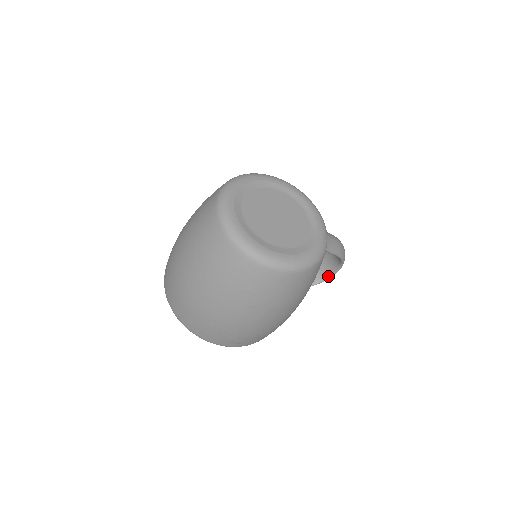
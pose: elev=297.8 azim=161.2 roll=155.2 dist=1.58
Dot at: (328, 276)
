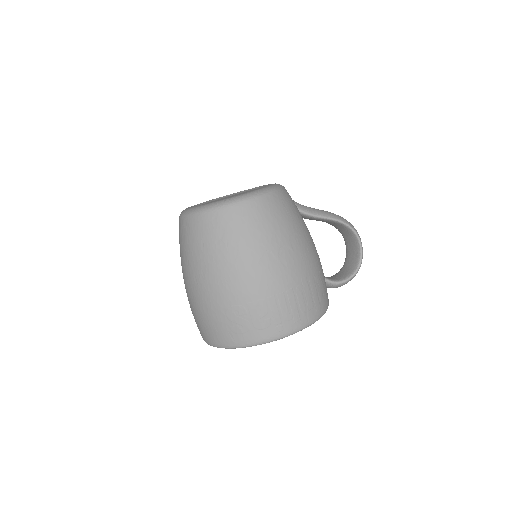
Dot at: (359, 257)
